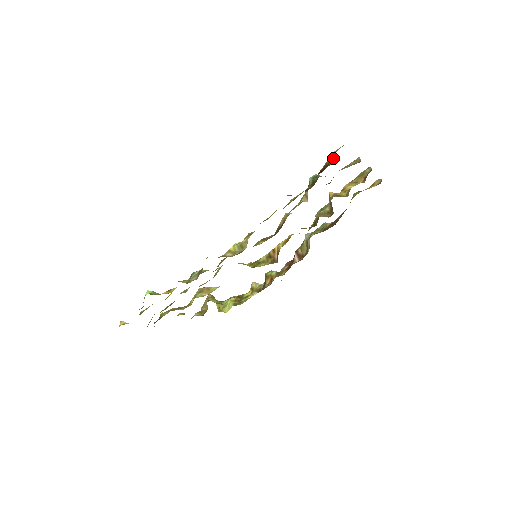
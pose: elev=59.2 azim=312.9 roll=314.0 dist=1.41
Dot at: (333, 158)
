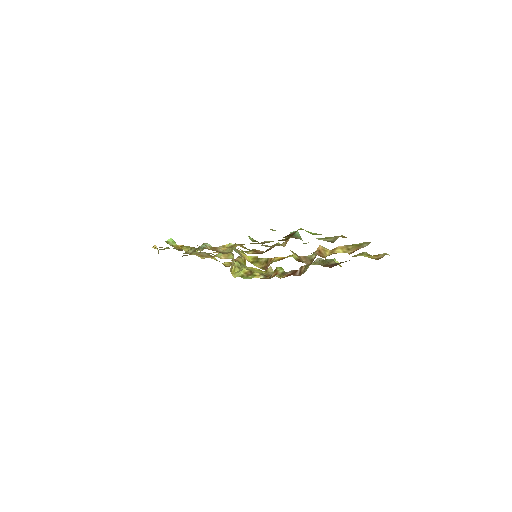
Dot at: (294, 233)
